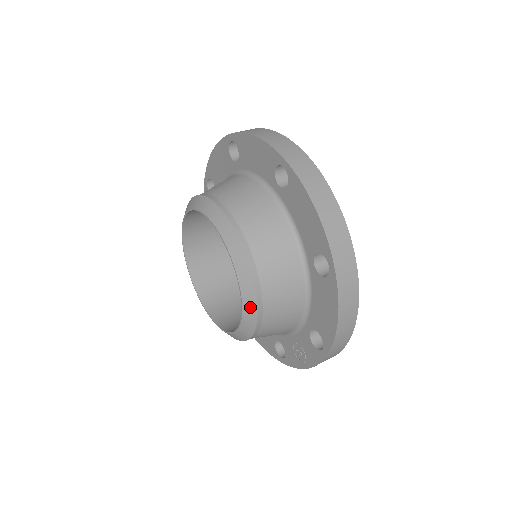
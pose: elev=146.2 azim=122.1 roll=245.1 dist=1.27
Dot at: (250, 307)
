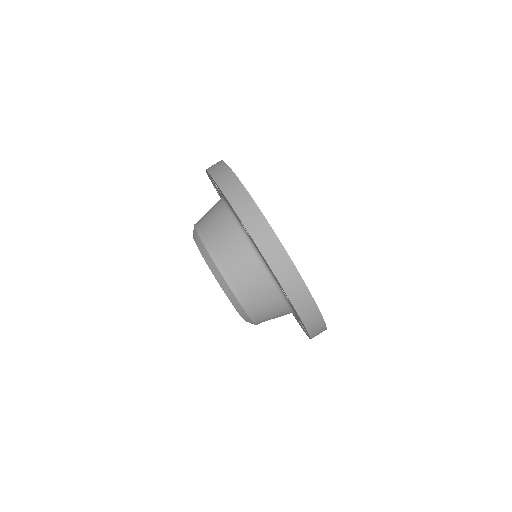
Dot at: (245, 317)
